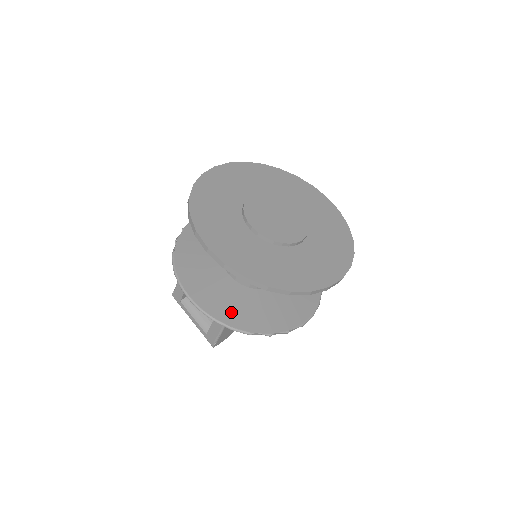
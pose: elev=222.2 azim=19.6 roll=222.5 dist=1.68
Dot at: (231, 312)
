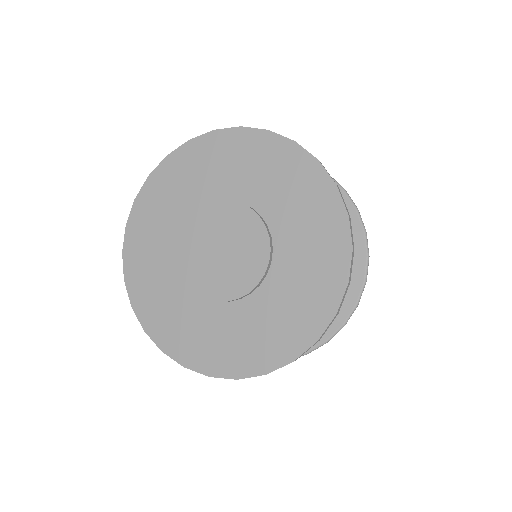
Dot at: occluded
